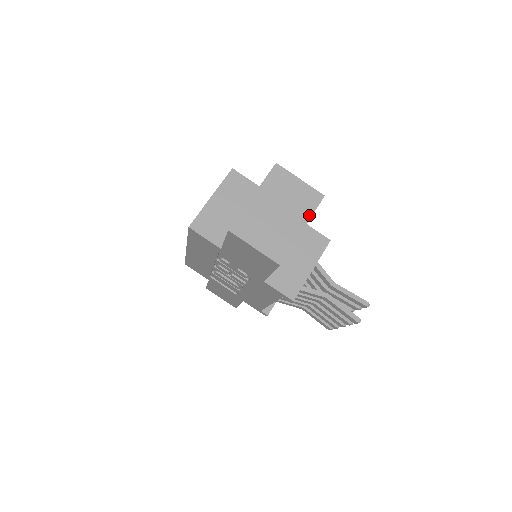
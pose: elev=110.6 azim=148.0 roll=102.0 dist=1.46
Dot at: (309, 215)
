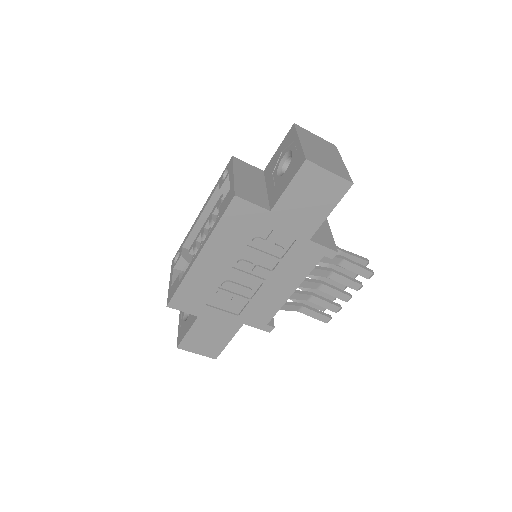
Dot at: (339, 155)
